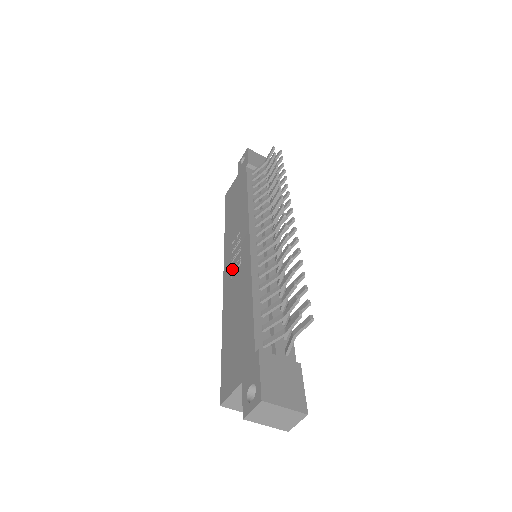
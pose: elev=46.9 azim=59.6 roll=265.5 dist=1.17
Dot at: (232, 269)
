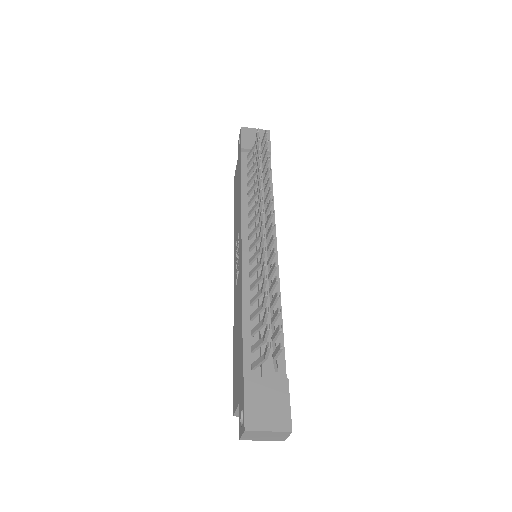
Dot at: (236, 274)
